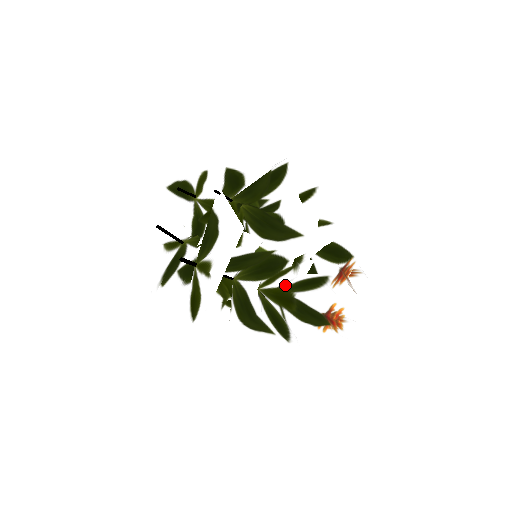
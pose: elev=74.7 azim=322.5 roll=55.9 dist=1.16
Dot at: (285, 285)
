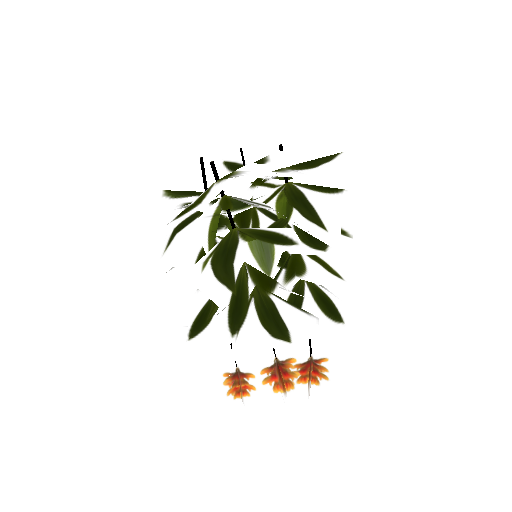
Dot at: occluded
